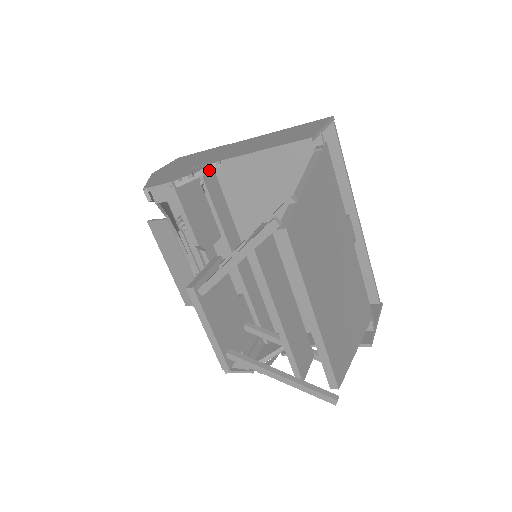
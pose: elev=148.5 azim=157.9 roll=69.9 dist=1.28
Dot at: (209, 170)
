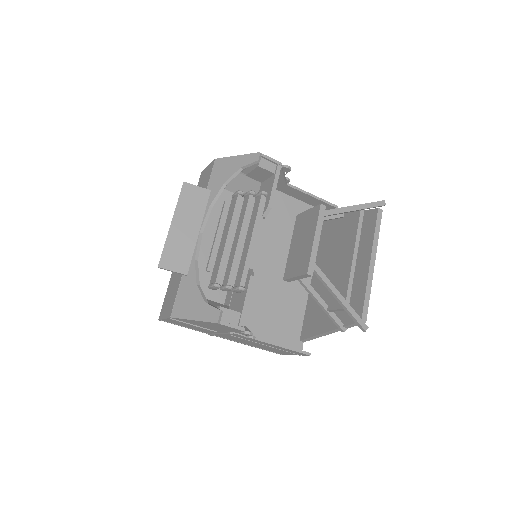
Dot at: (285, 180)
